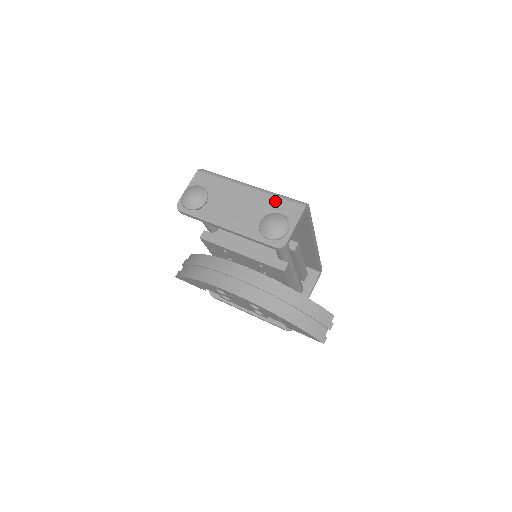
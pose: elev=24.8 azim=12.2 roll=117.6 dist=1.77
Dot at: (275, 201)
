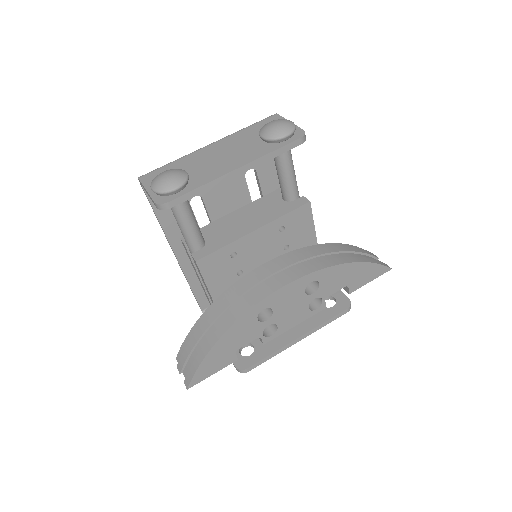
Dot at: (248, 130)
